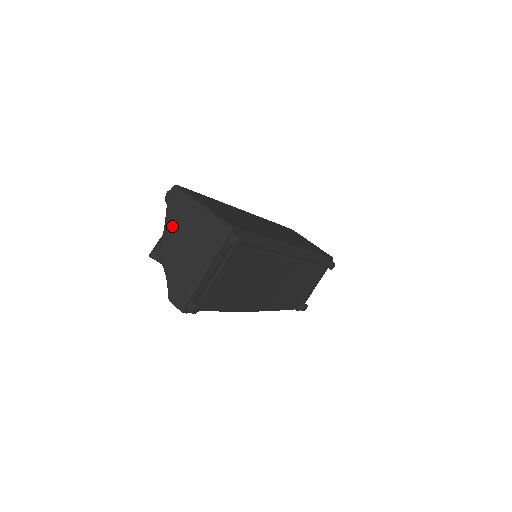
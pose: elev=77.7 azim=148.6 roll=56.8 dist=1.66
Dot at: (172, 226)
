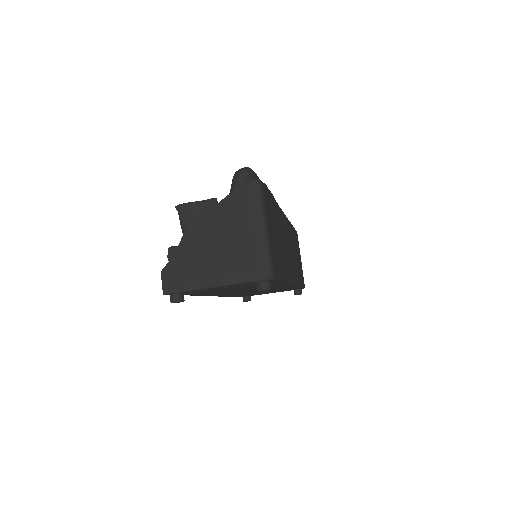
Dot at: (223, 214)
